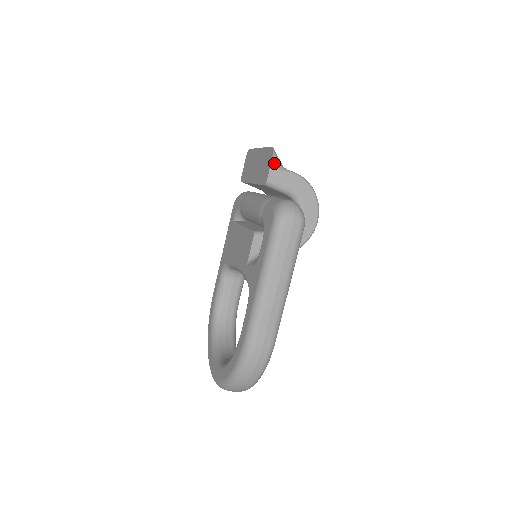
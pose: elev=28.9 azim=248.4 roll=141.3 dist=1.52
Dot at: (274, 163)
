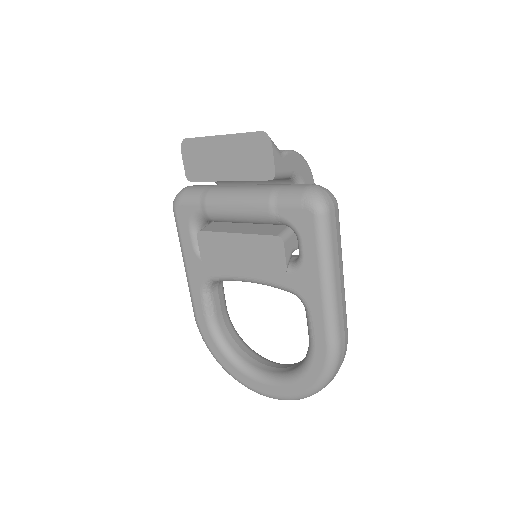
Dot at: (275, 150)
